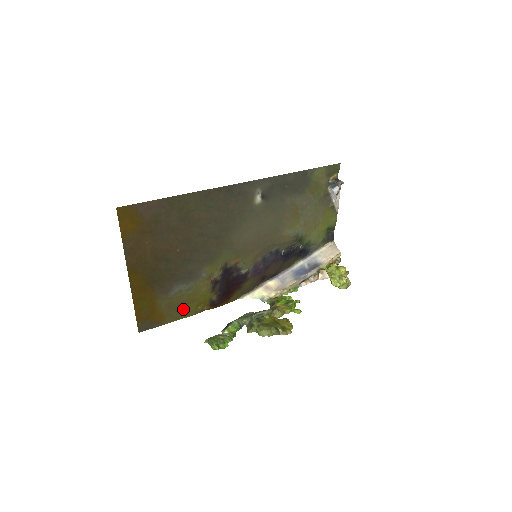
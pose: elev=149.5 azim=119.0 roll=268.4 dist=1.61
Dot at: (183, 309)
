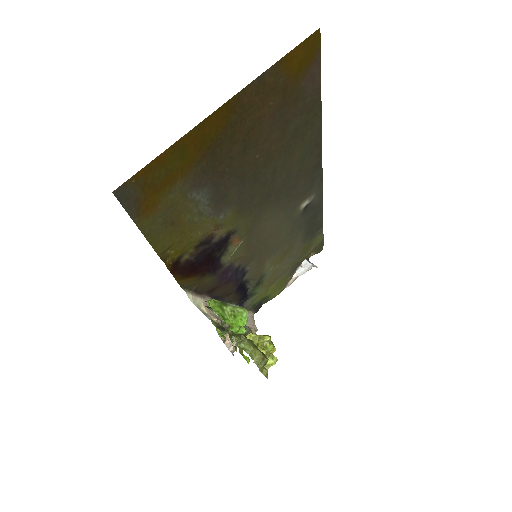
Dot at: (166, 230)
